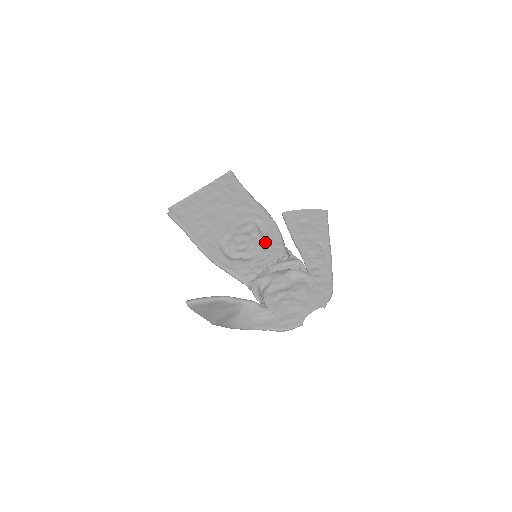
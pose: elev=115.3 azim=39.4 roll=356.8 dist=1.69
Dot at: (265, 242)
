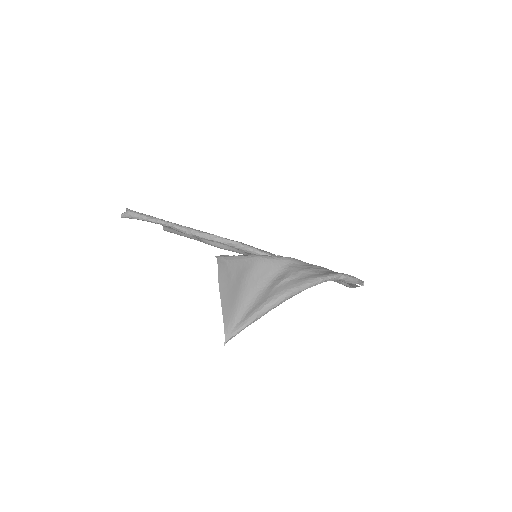
Dot at: occluded
